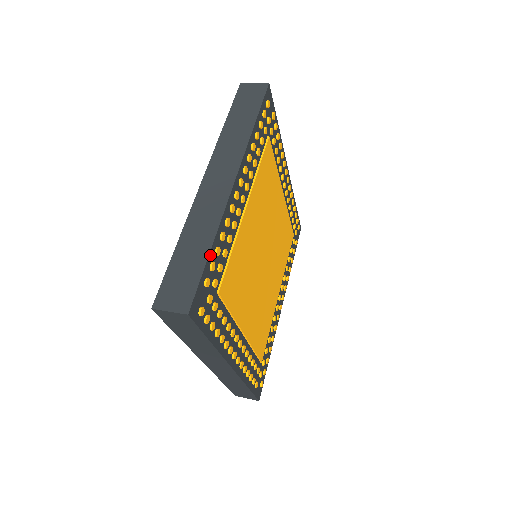
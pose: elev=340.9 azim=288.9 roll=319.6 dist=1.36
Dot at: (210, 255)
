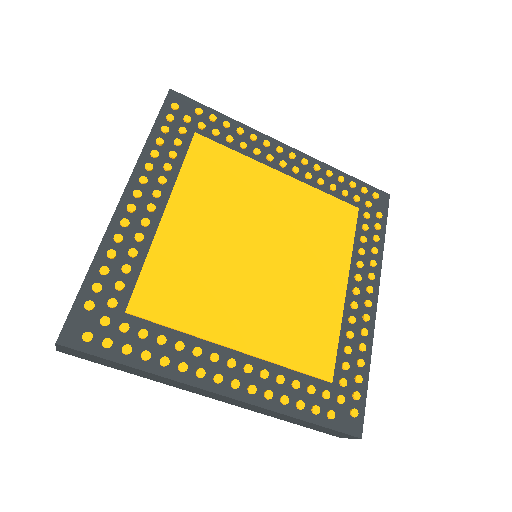
Dot at: (89, 278)
